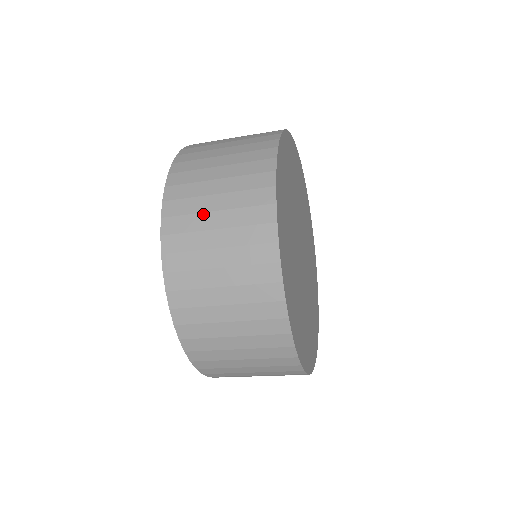
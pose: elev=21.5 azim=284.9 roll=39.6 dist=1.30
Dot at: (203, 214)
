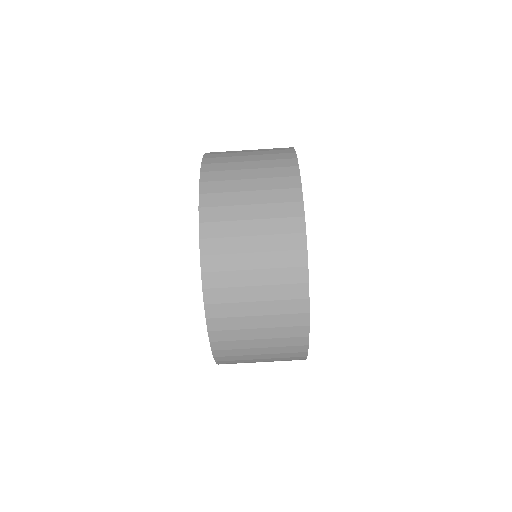
Dot at: occluded
